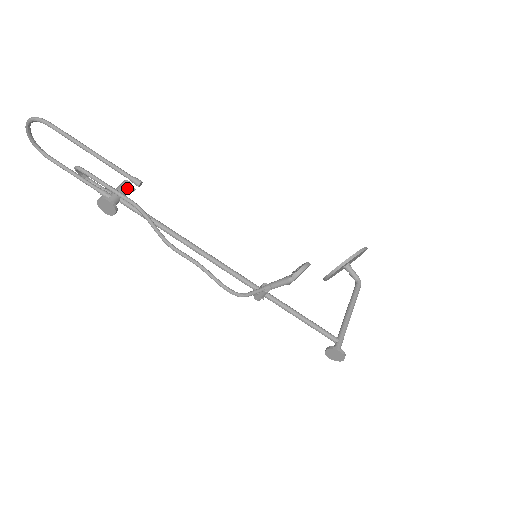
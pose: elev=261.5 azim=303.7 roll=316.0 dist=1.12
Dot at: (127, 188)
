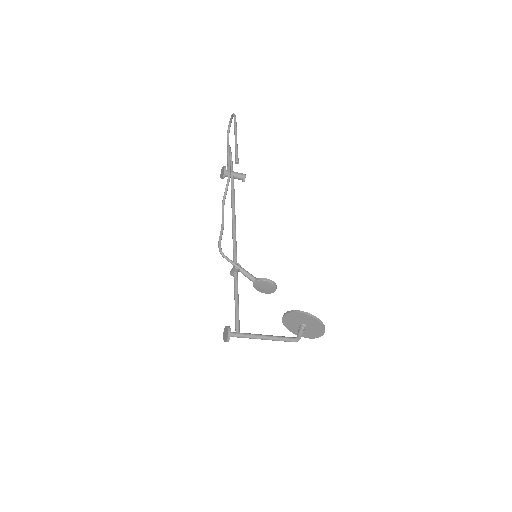
Dot at: (241, 176)
